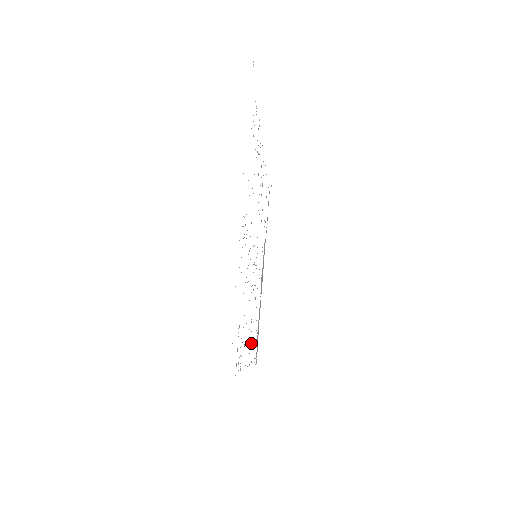
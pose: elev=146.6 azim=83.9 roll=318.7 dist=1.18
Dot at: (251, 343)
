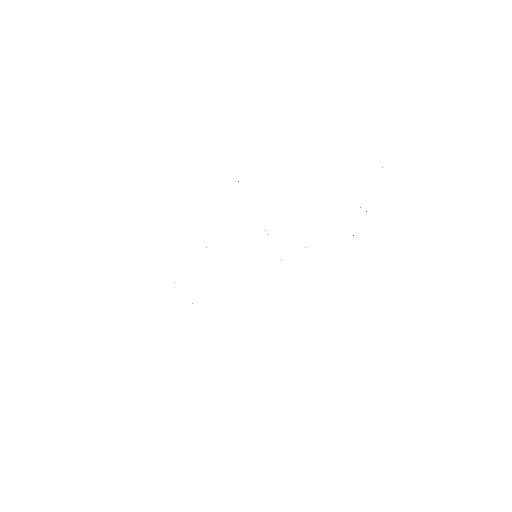
Dot at: occluded
